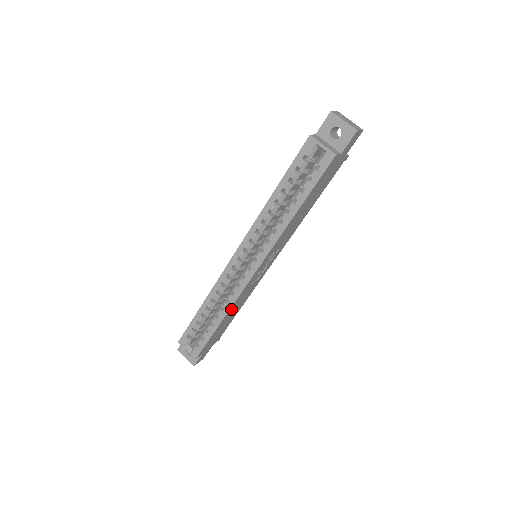
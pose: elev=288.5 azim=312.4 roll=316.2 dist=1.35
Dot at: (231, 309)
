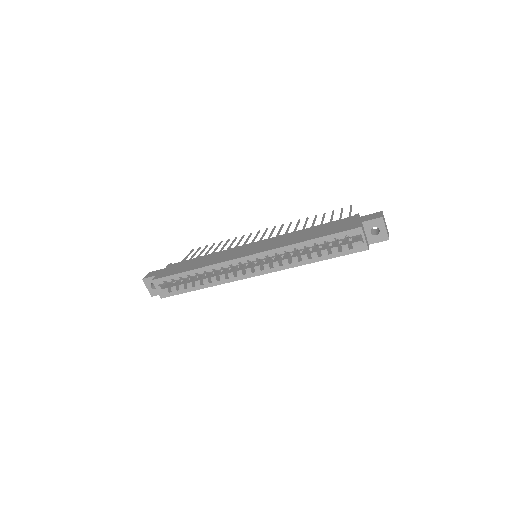
Dot at: occluded
